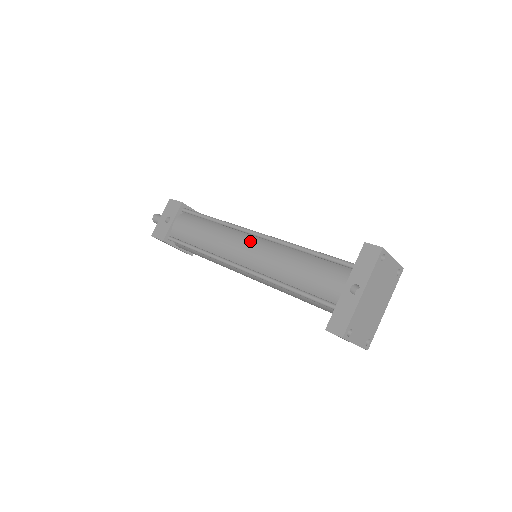
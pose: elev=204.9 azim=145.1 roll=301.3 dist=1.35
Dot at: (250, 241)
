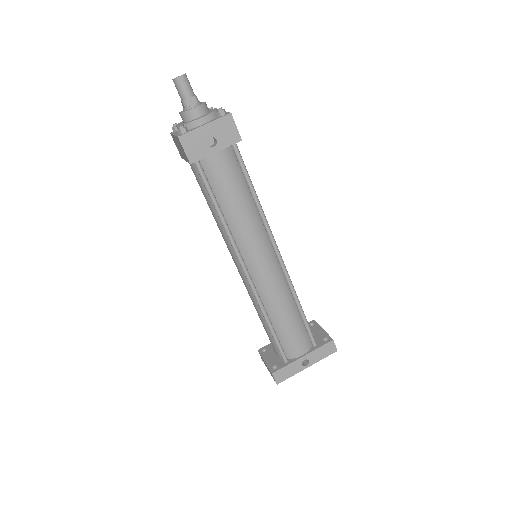
Dot at: (272, 262)
